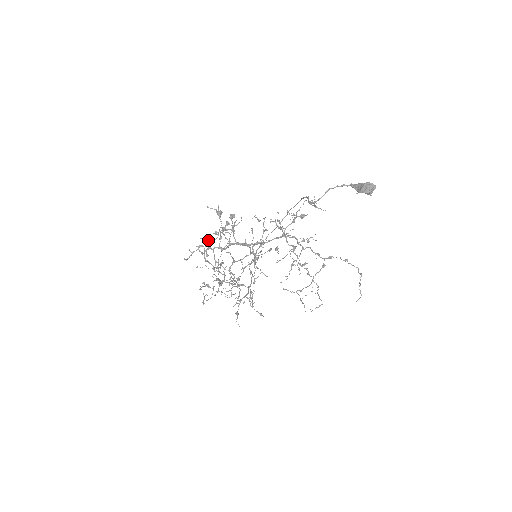
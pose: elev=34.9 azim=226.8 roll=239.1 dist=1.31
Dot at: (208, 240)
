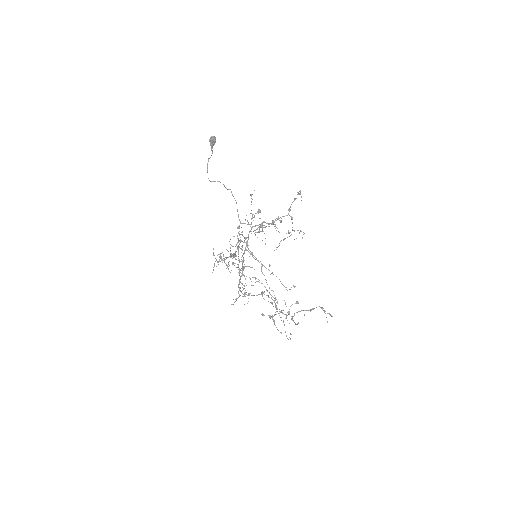
Dot at: (213, 267)
